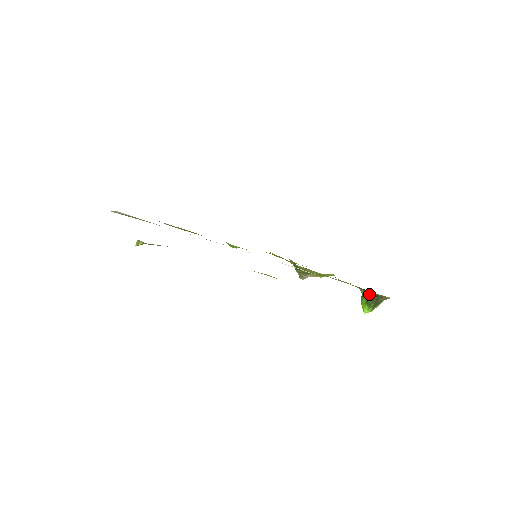
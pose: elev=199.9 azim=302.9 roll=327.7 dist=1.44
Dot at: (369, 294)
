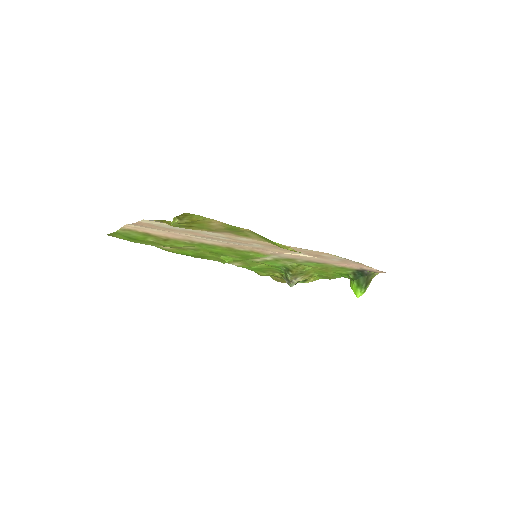
Dot at: (359, 276)
